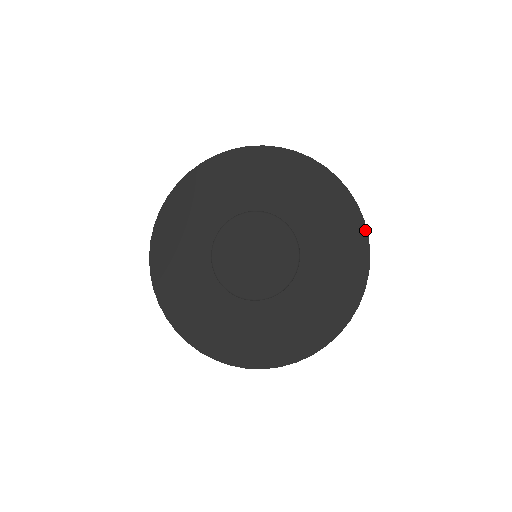
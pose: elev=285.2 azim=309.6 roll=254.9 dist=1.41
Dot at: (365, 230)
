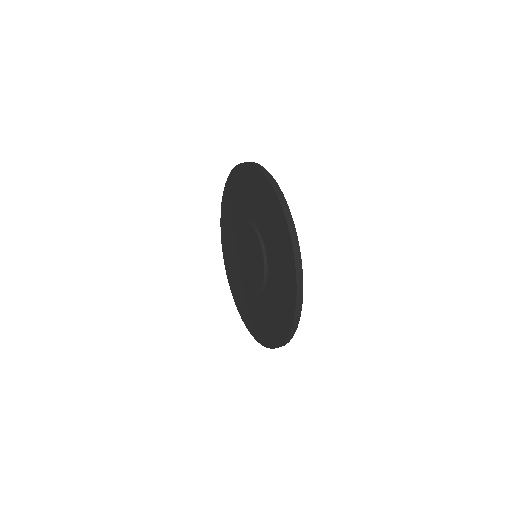
Dot at: (292, 323)
